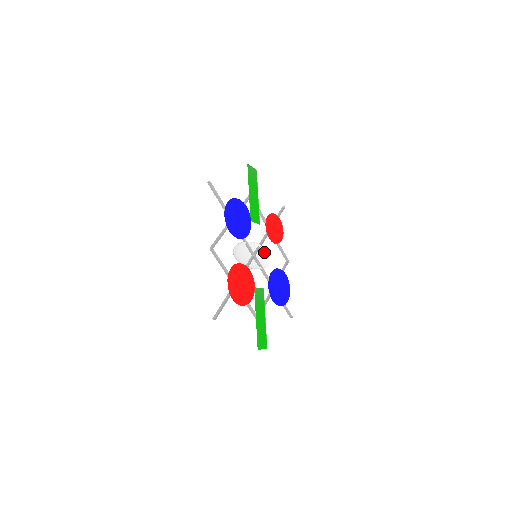
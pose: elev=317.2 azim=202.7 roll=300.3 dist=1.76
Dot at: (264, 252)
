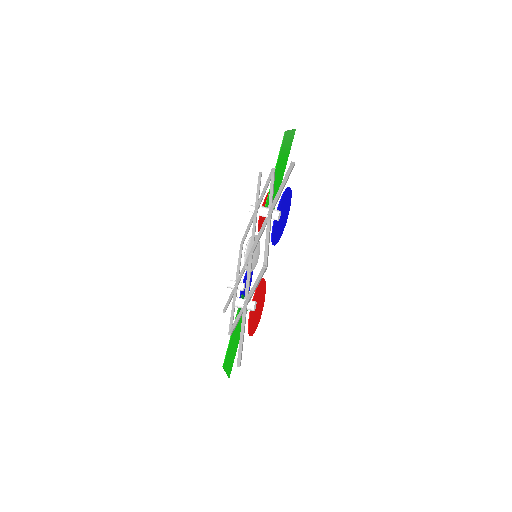
Dot at: occluded
